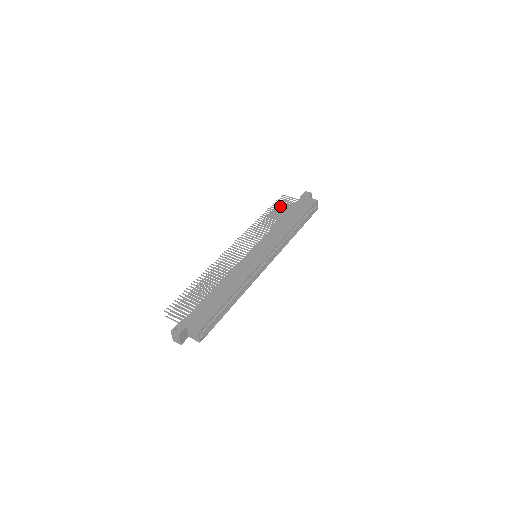
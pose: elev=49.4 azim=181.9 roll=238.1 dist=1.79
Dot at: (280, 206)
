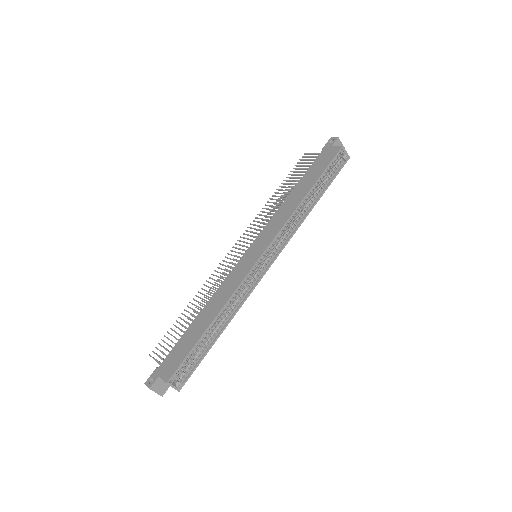
Dot at: (297, 172)
